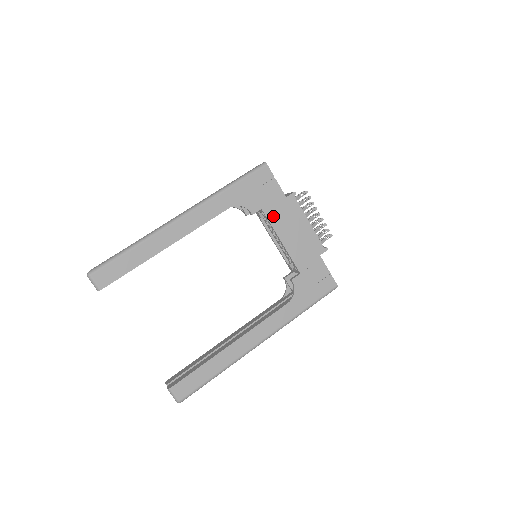
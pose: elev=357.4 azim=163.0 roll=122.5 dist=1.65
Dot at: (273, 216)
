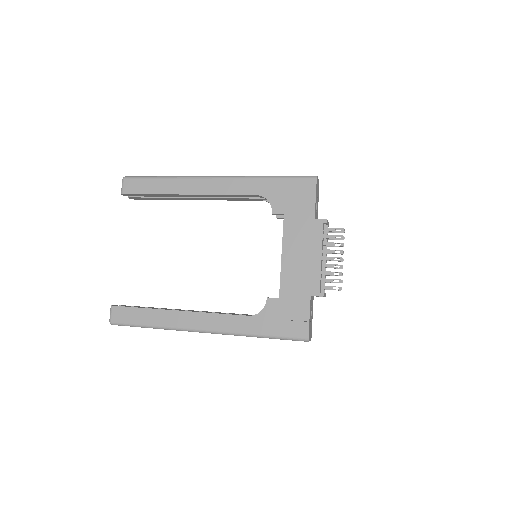
Dot at: (290, 227)
